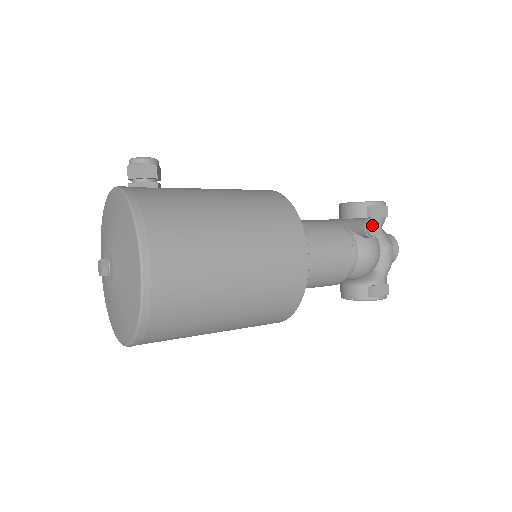
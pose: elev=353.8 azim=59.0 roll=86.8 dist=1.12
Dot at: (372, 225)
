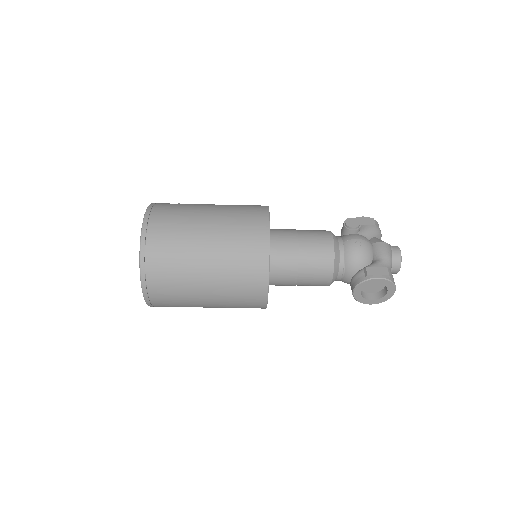
Dot at: (350, 221)
